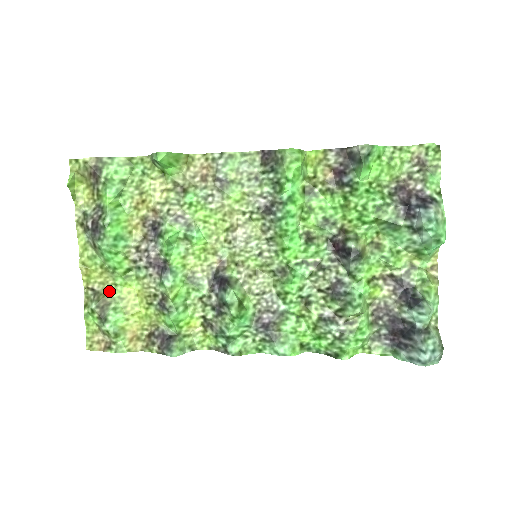
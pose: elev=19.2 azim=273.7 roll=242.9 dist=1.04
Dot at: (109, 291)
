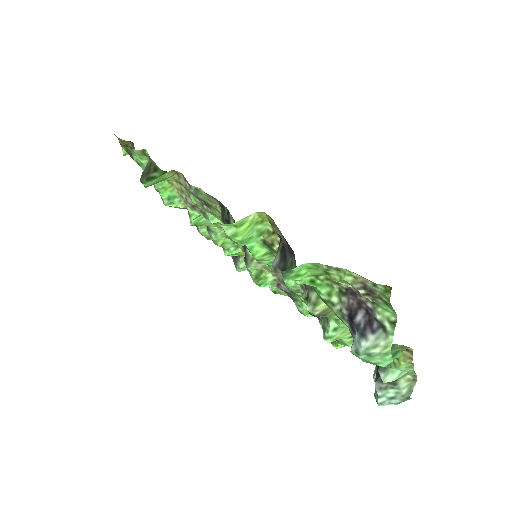
Dot at: occluded
